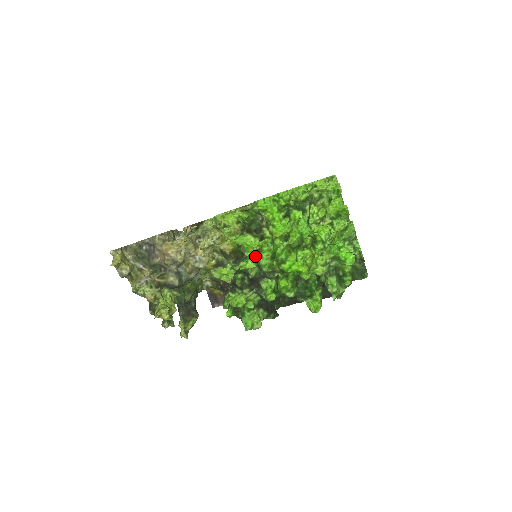
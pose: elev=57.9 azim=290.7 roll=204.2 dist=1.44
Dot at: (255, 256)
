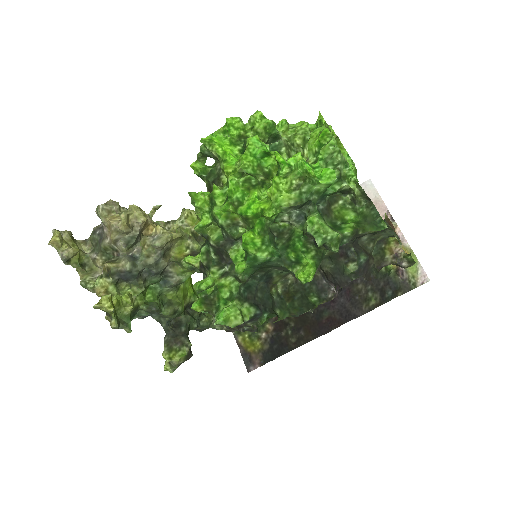
Dot at: (210, 208)
